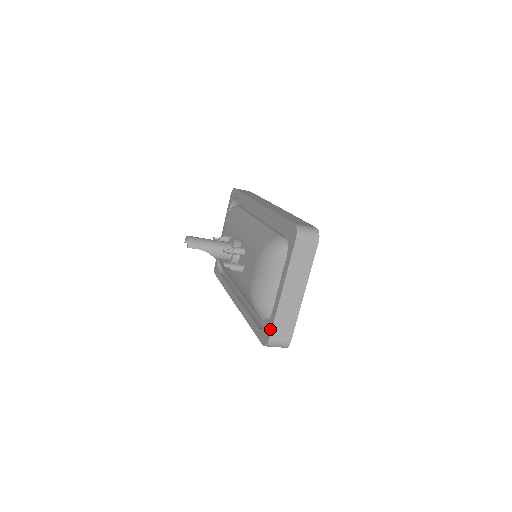
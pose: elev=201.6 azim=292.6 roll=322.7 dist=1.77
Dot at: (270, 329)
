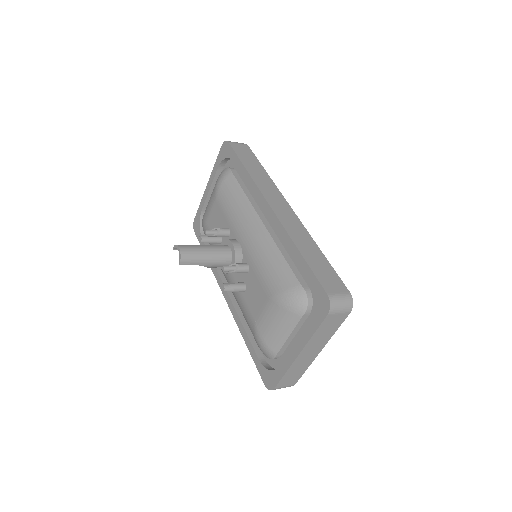
Dot at: (277, 380)
